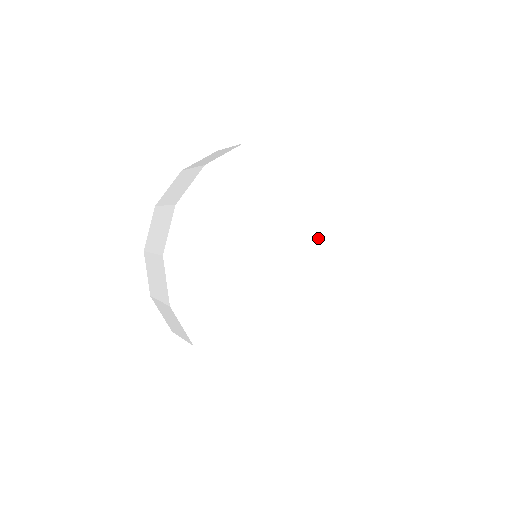
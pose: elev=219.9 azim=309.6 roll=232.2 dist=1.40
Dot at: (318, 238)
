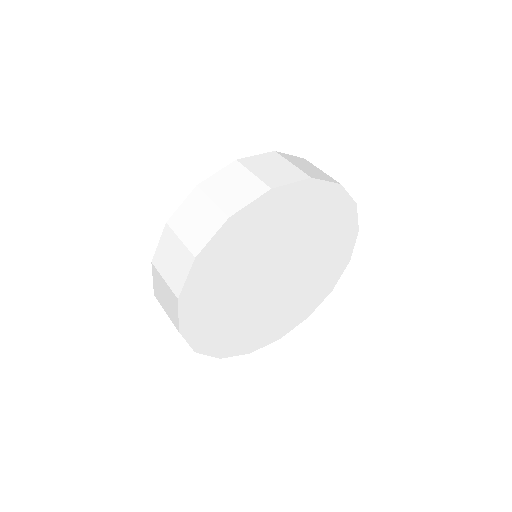
Dot at: (315, 240)
